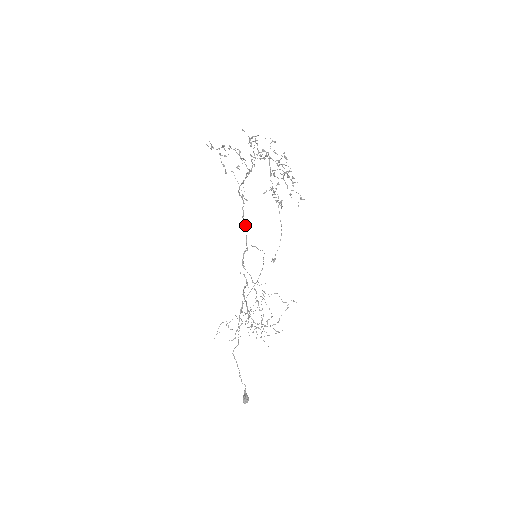
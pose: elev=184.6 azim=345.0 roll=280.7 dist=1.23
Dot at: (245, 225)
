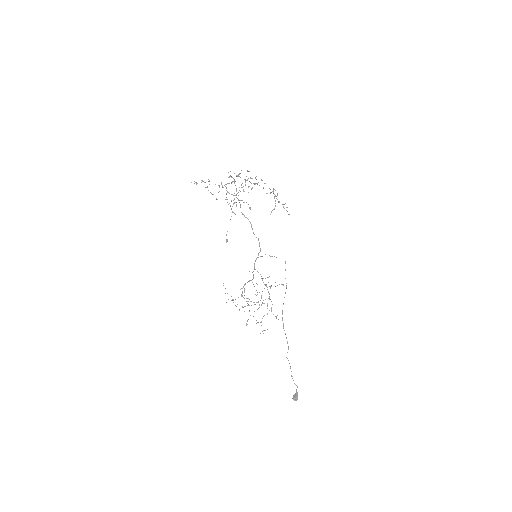
Dot at: (258, 239)
